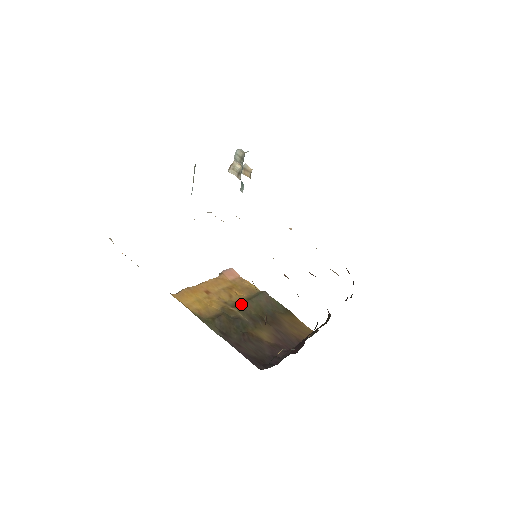
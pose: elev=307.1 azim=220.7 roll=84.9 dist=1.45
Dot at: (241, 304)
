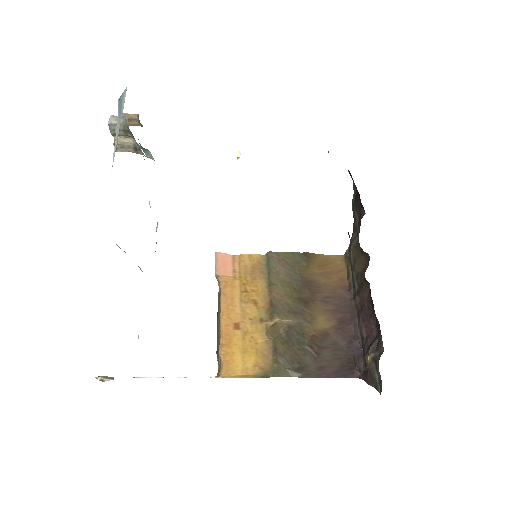
Dot at: (273, 304)
